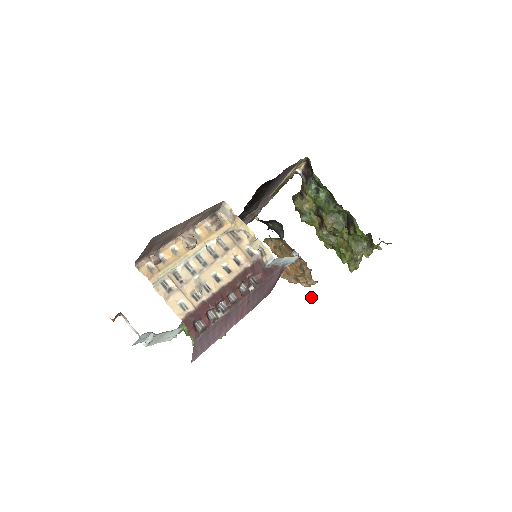
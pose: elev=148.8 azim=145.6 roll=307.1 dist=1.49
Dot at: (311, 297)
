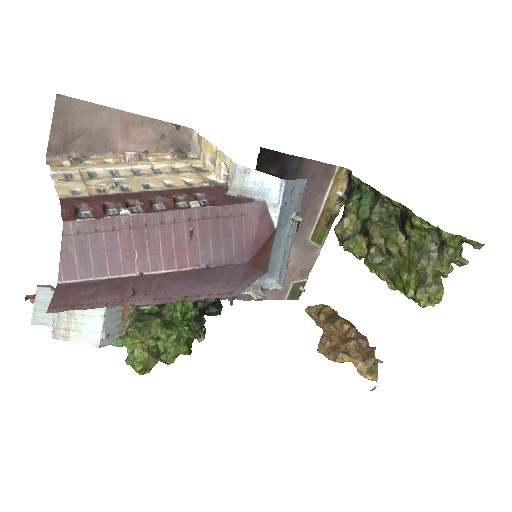
Dot at: occluded
